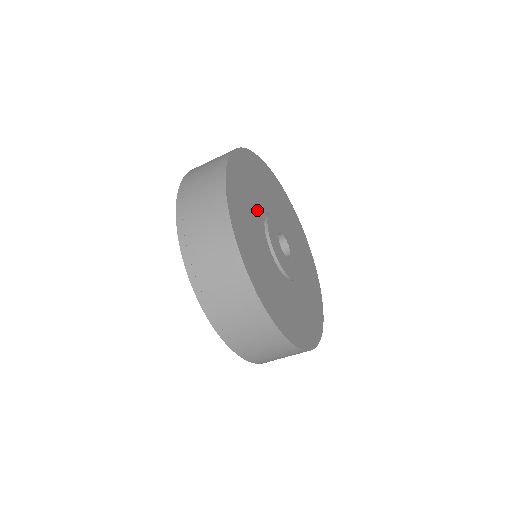
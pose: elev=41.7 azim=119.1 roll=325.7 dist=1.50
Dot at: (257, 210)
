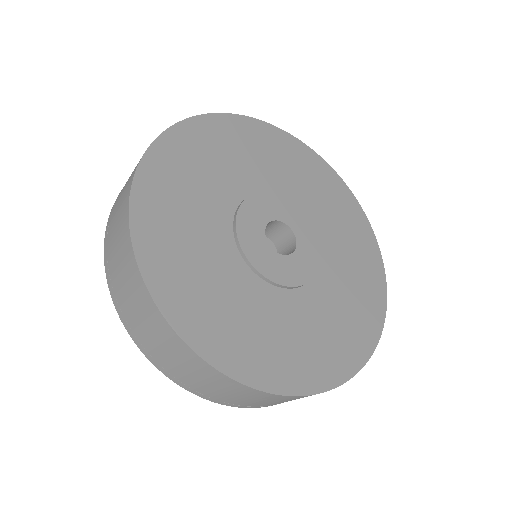
Dot at: (215, 206)
